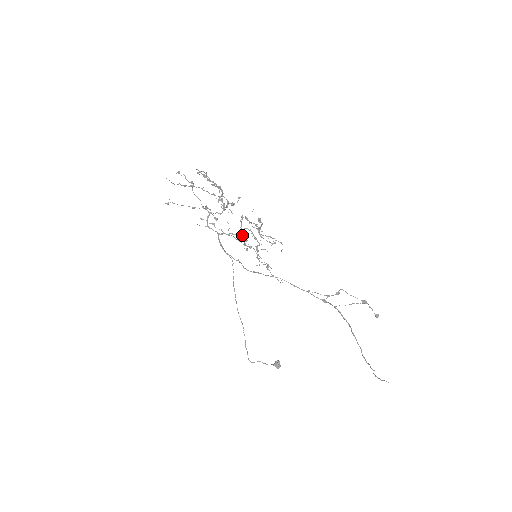
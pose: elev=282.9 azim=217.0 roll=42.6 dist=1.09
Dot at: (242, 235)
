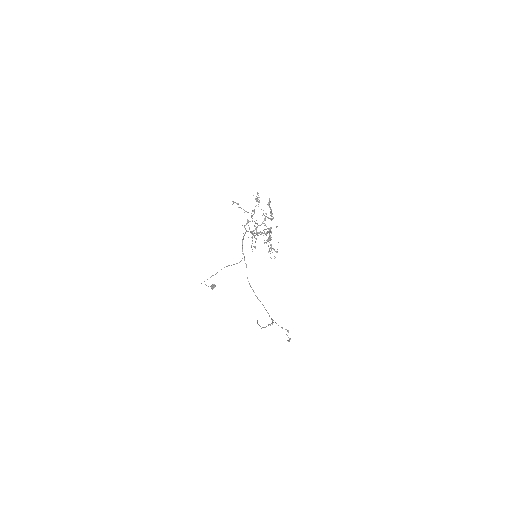
Dot at: occluded
